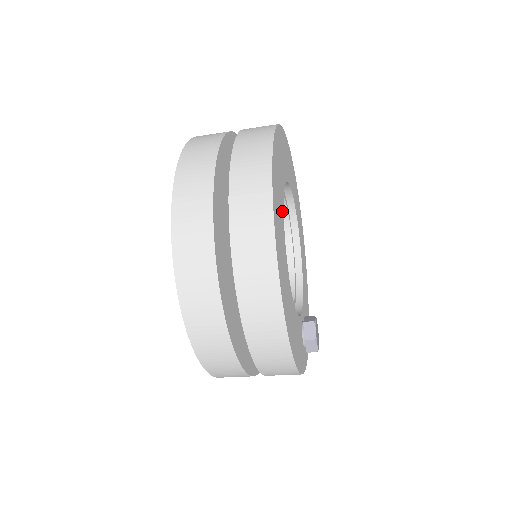
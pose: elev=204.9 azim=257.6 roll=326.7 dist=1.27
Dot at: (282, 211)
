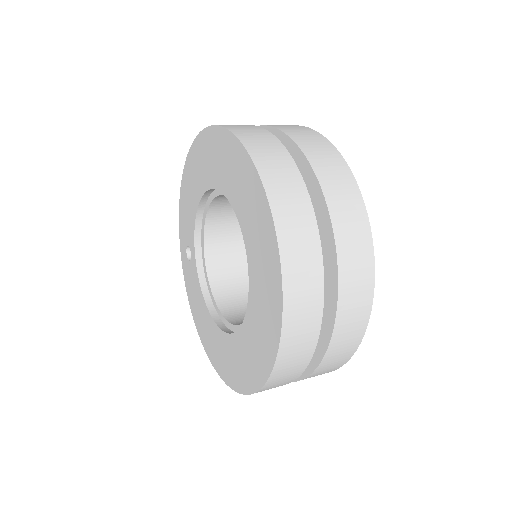
Dot at: occluded
